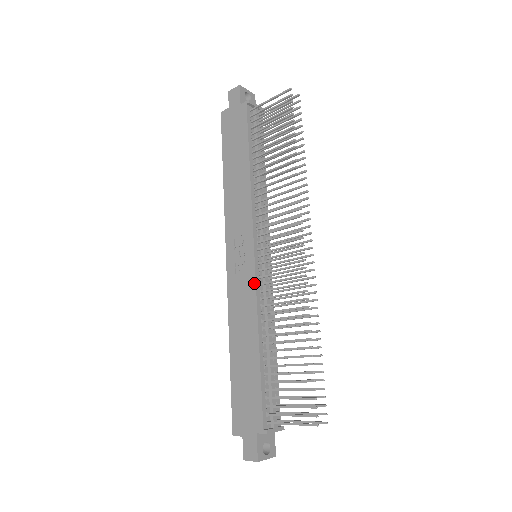
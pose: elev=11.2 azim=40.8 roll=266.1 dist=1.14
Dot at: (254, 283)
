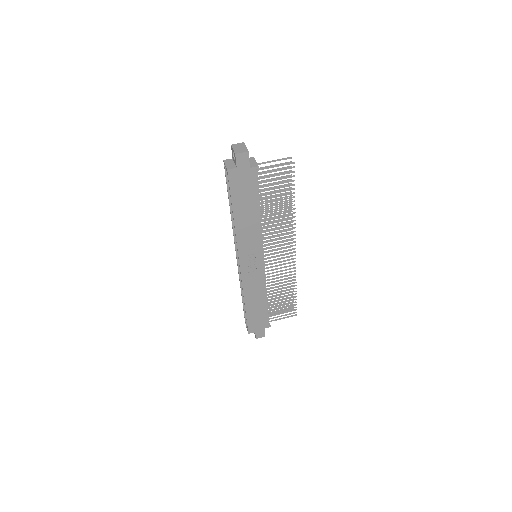
Dot at: (264, 274)
